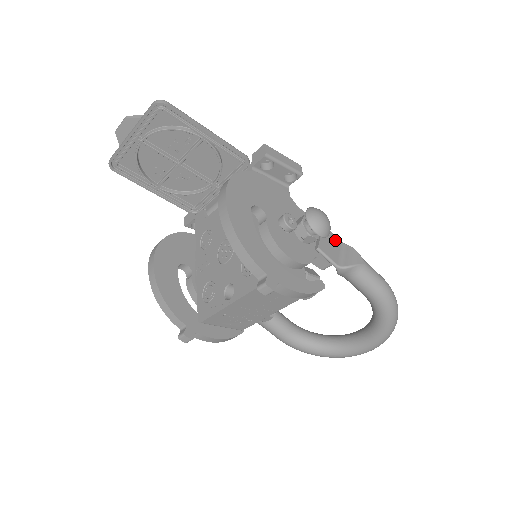
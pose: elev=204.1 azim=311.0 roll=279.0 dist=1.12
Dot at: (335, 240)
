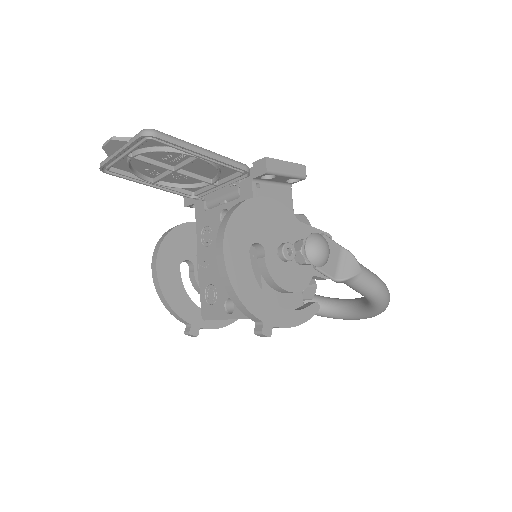
Dot at: (335, 248)
